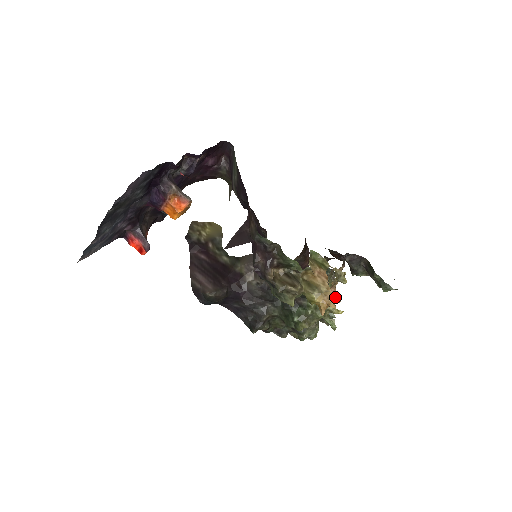
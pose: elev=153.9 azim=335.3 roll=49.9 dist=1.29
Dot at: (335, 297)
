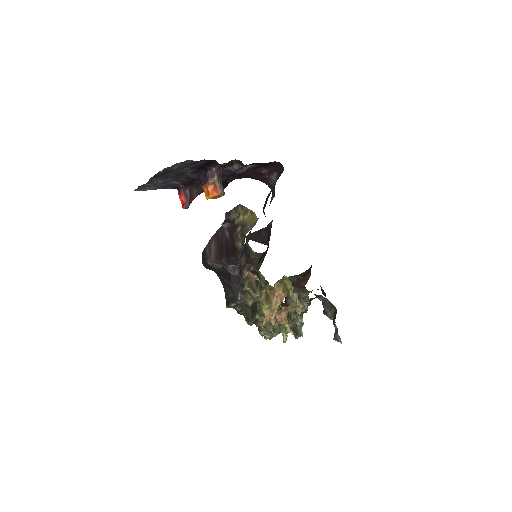
Dot at: (283, 318)
